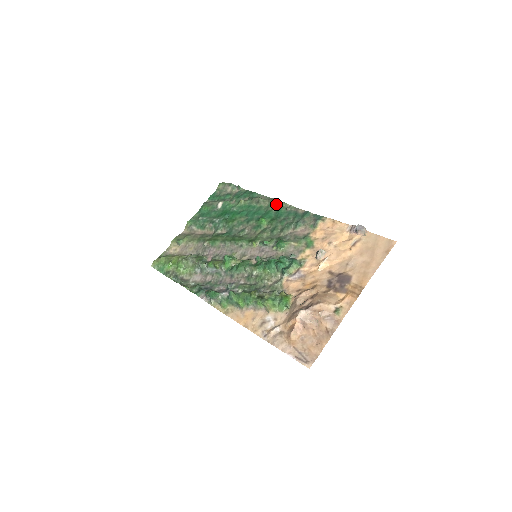
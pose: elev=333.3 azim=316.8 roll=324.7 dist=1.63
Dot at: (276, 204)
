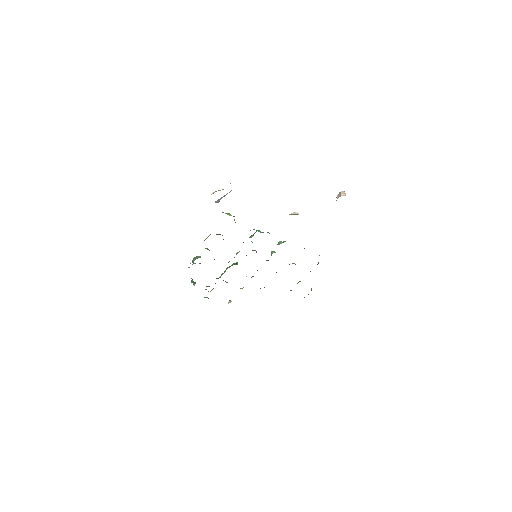
Dot at: occluded
